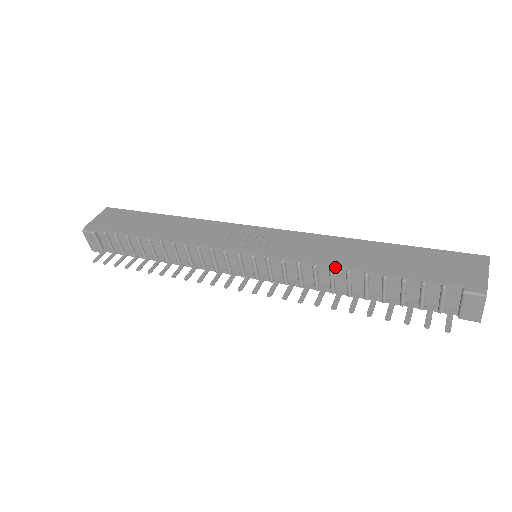
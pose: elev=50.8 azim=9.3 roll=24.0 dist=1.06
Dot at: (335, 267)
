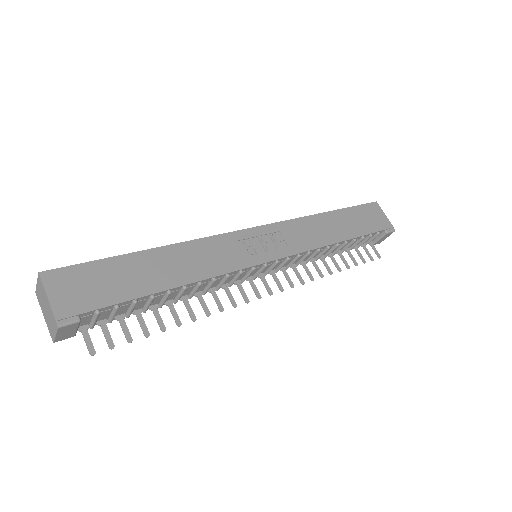
Dot at: (331, 245)
